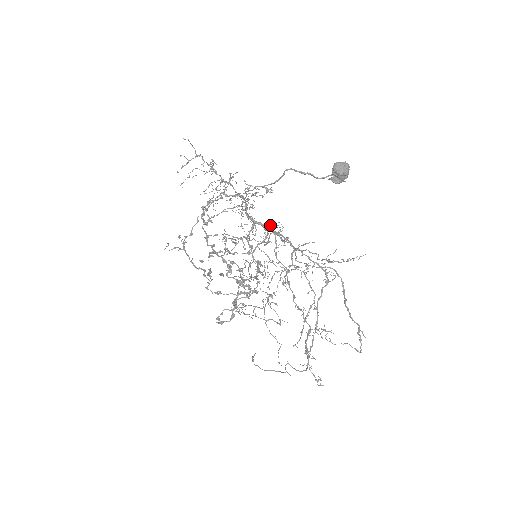
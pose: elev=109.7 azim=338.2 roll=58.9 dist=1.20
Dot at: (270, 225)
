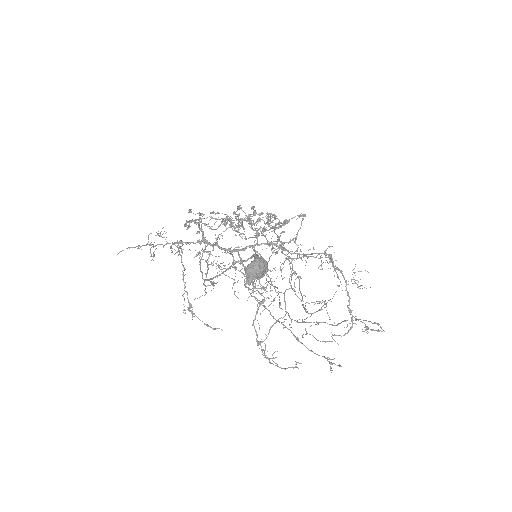
Dot at: (243, 266)
